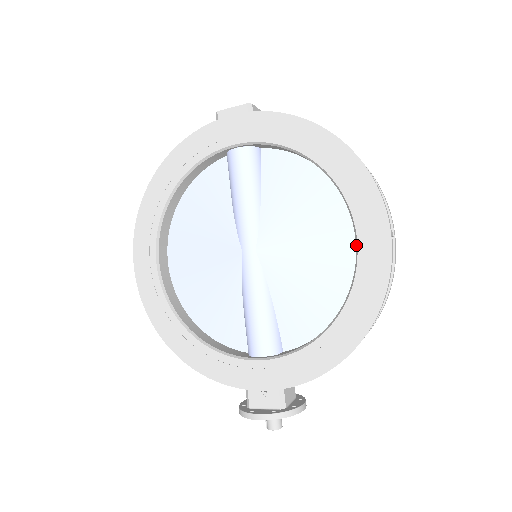
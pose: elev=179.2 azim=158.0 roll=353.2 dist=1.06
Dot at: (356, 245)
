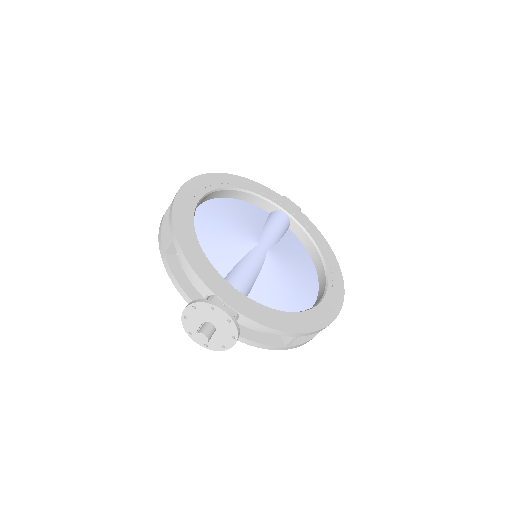
Dot at: (323, 295)
